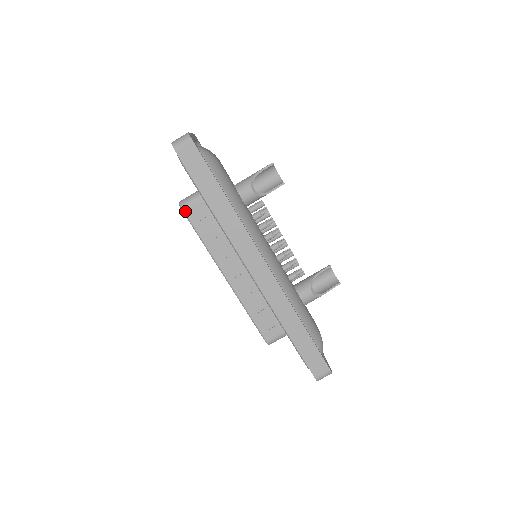
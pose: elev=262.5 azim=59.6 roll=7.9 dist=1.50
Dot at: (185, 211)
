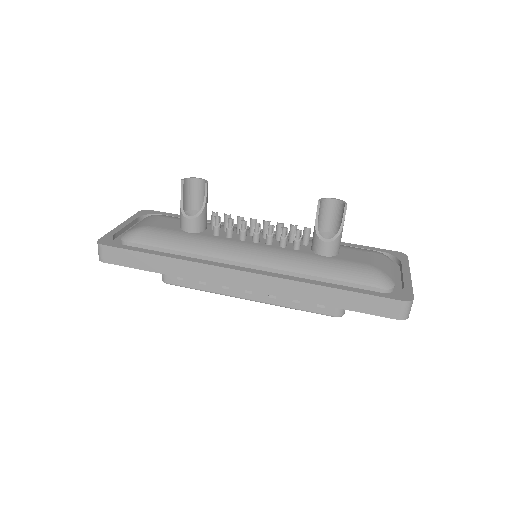
Dot at: (168, 283)
